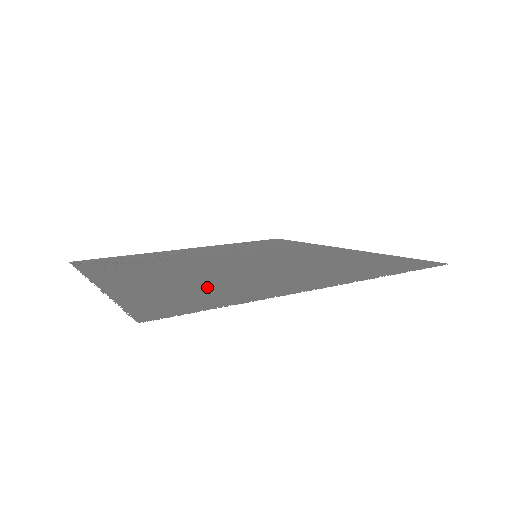
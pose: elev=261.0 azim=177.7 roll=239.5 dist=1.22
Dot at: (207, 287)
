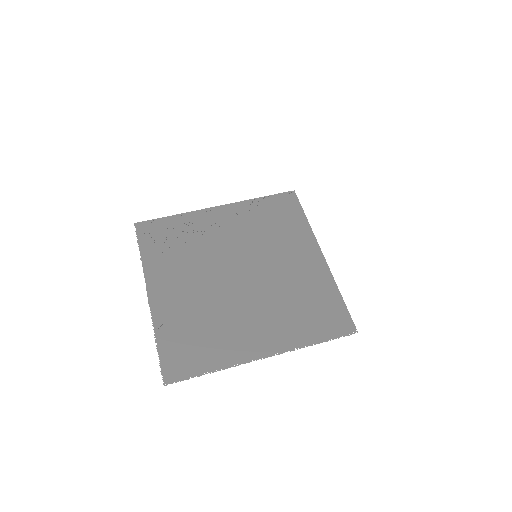
Dot at: (205, 333)
